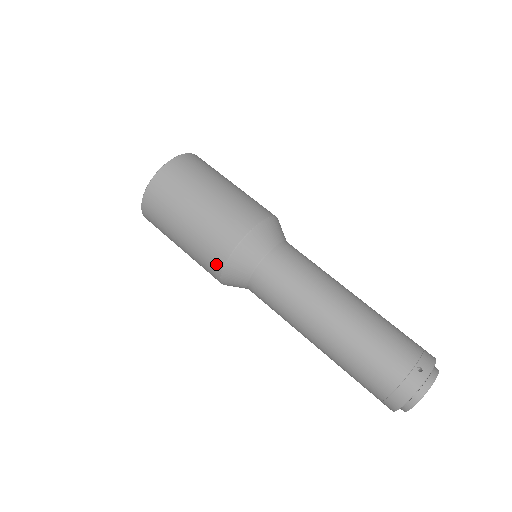
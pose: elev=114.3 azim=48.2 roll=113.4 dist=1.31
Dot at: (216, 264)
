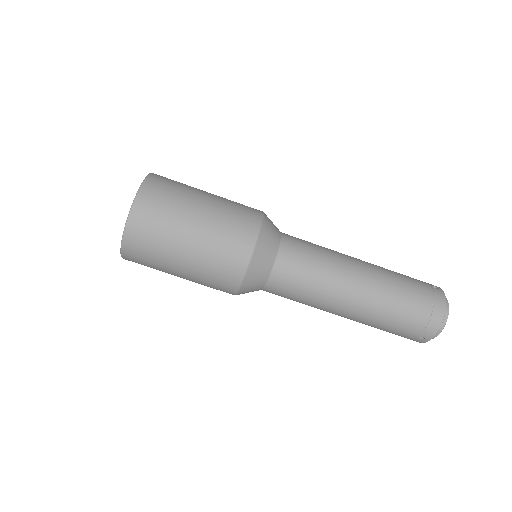
Dot at: occluded
